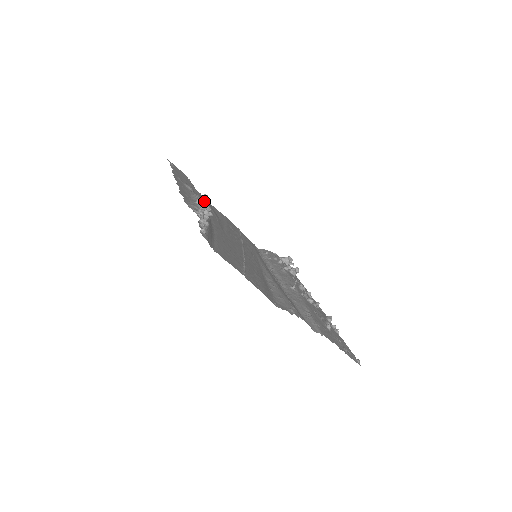
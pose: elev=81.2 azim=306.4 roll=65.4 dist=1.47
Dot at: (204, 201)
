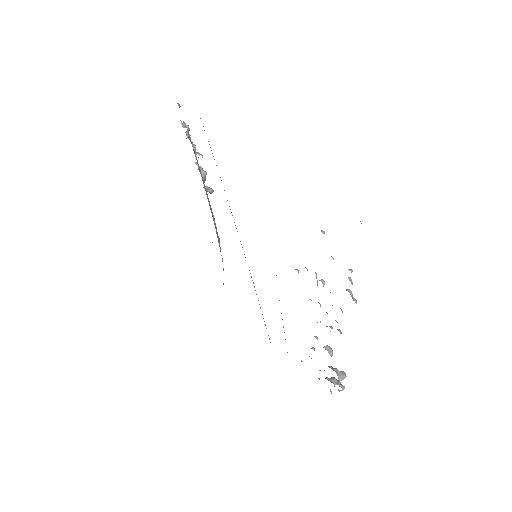
Dot at: (207, 186)
